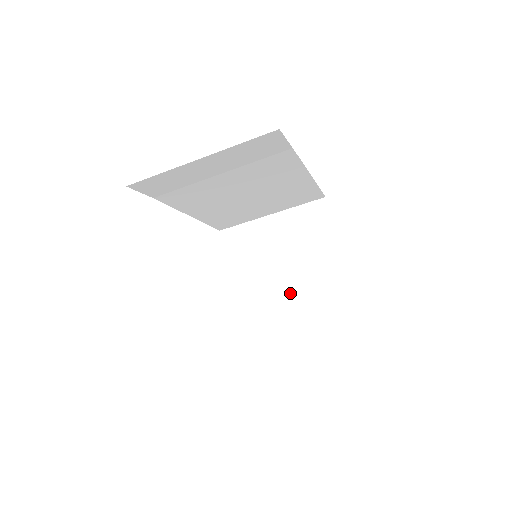
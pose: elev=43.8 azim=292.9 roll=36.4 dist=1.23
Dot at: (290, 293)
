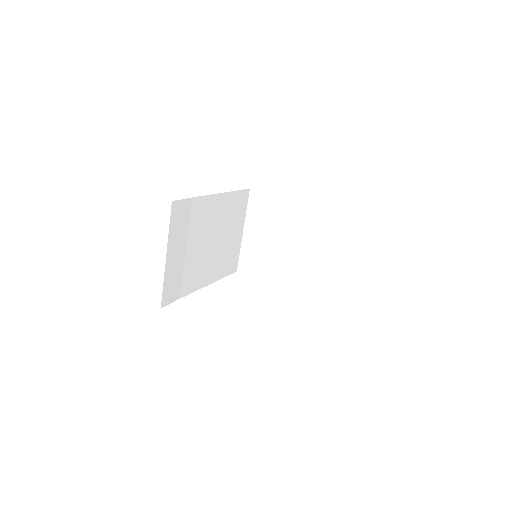
Dot at: (300, 247)
